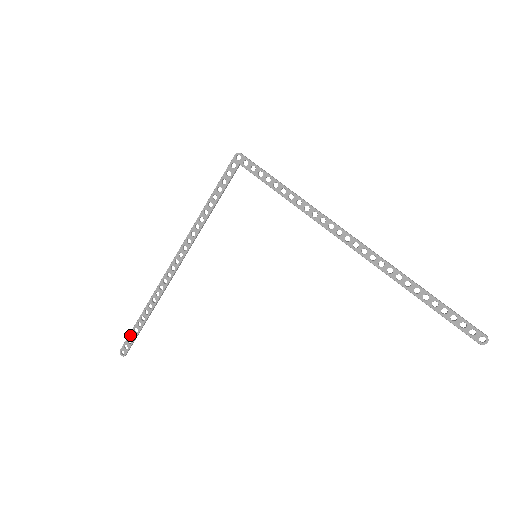
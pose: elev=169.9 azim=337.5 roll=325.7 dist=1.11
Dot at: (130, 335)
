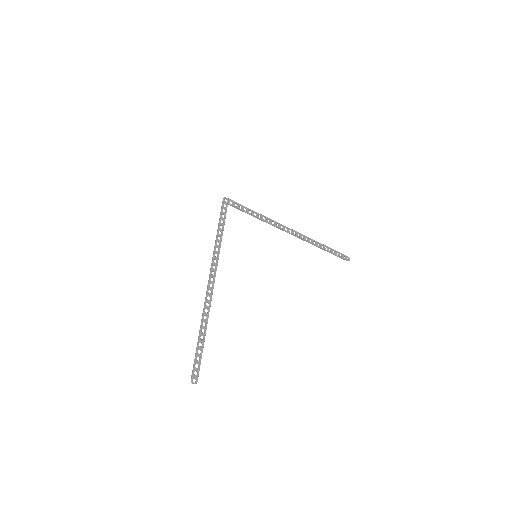
Dot at: (196, 359)
